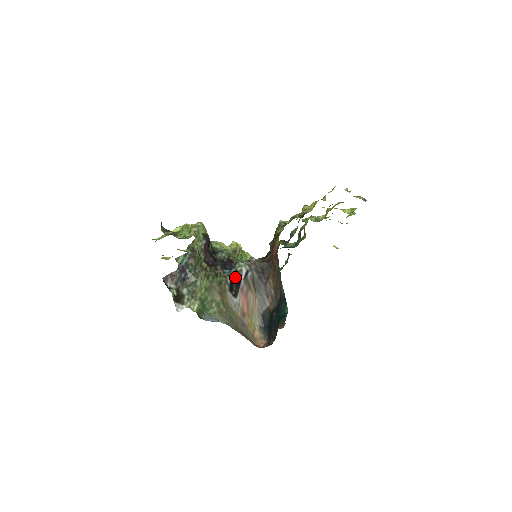
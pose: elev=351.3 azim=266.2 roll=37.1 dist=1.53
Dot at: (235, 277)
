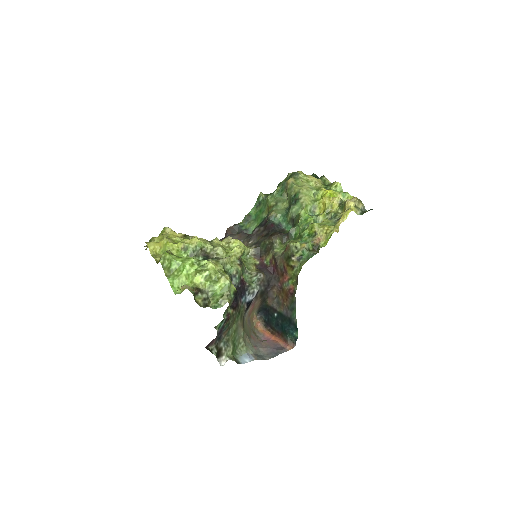
Dot at: (249, 301)
